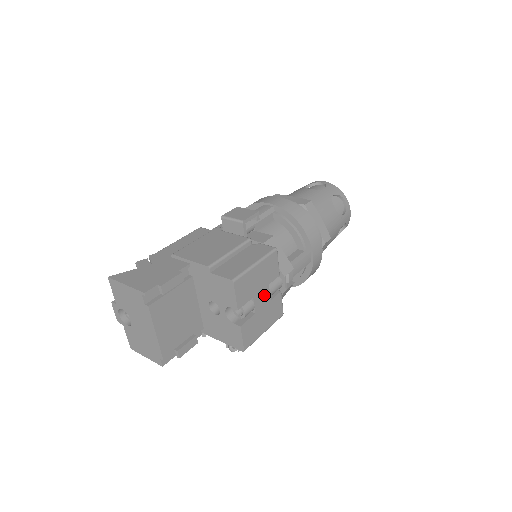
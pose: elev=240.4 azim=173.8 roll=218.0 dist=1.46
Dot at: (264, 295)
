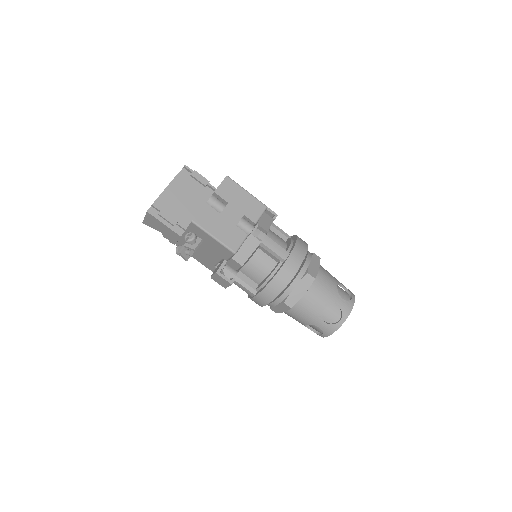
Dot at: (235, 215)
